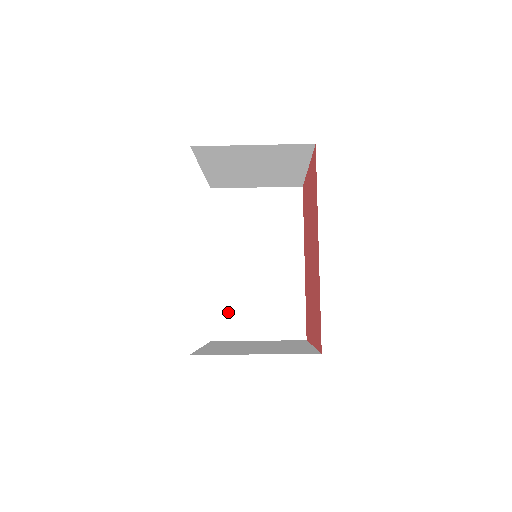
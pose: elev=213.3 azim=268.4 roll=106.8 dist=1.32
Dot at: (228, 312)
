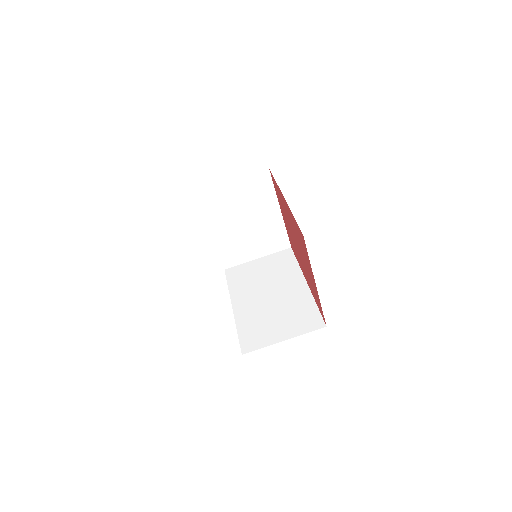
Dot at: (253, 331)
